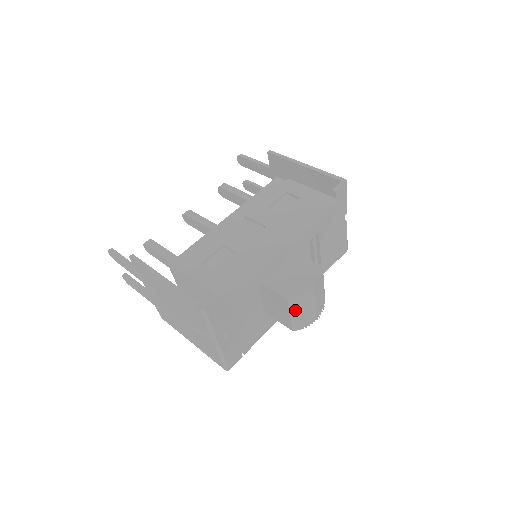
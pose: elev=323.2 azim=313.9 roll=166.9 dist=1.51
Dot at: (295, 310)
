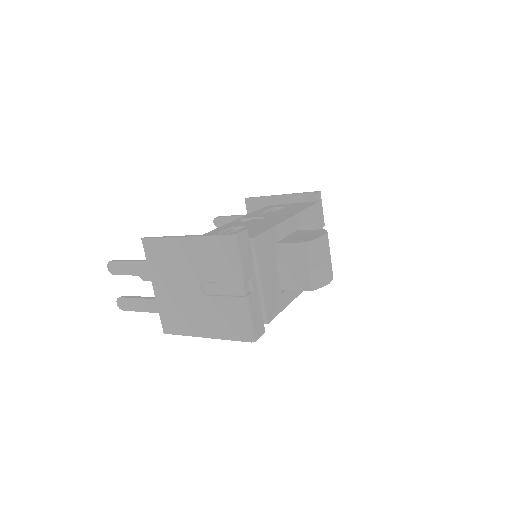
Dot at: (312, 258)
